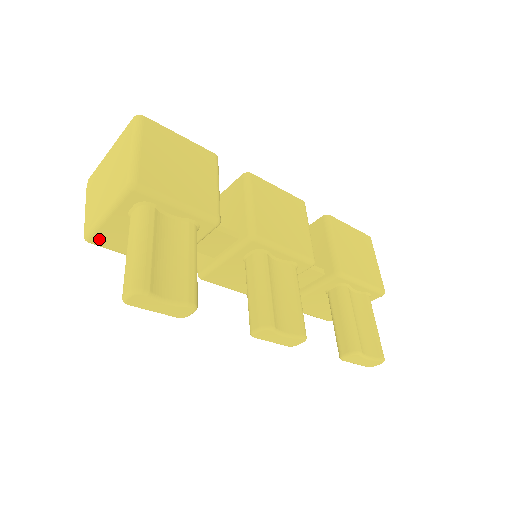
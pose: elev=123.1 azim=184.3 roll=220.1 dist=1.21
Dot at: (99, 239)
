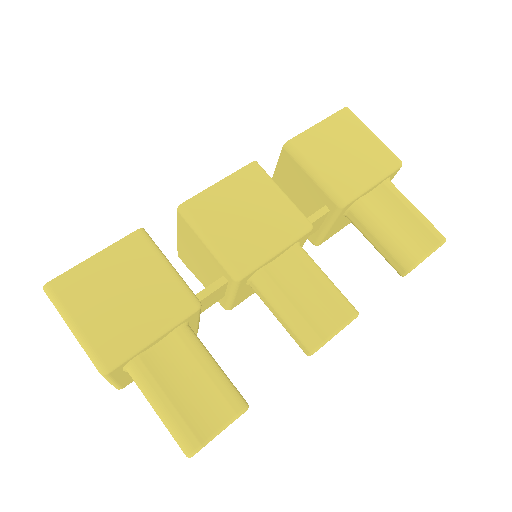
Dot at: (128, 383)
